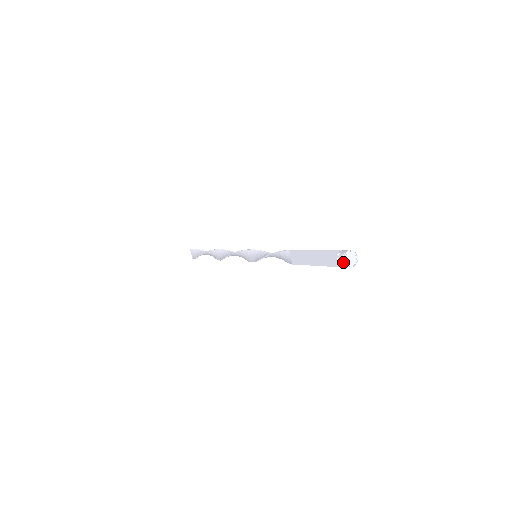
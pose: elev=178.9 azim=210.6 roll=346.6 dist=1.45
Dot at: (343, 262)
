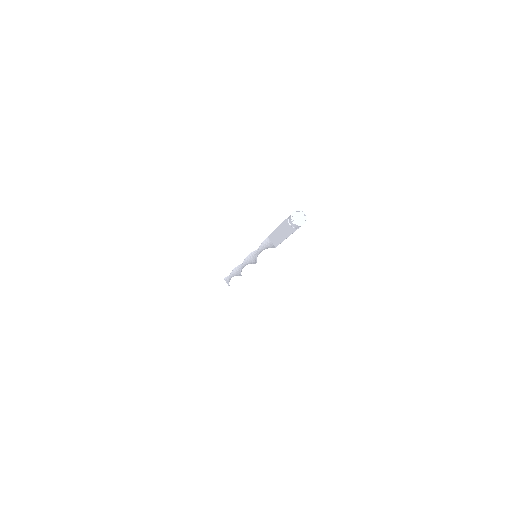
Dot at: (293, 223)
